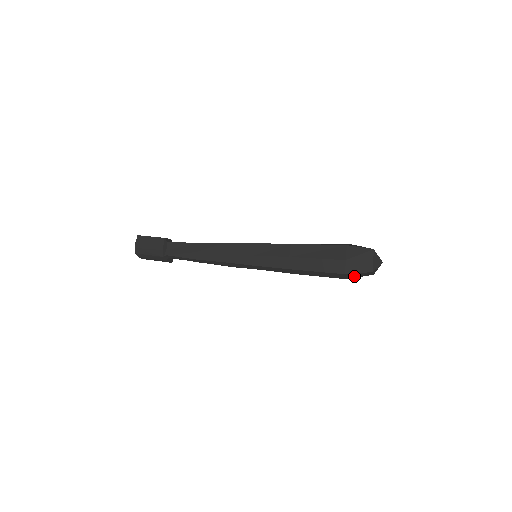
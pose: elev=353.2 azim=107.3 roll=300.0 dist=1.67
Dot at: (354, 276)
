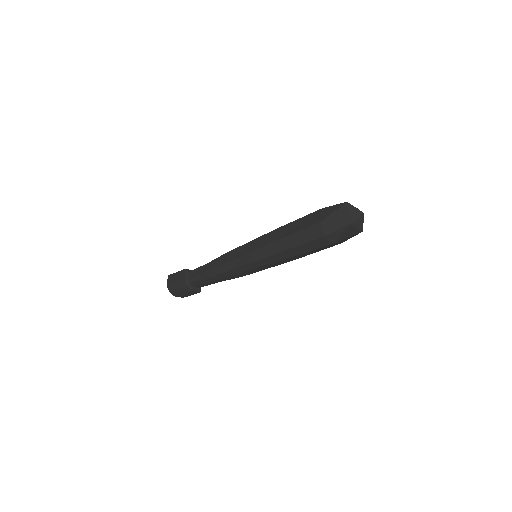
Dot at: (337, 237)
